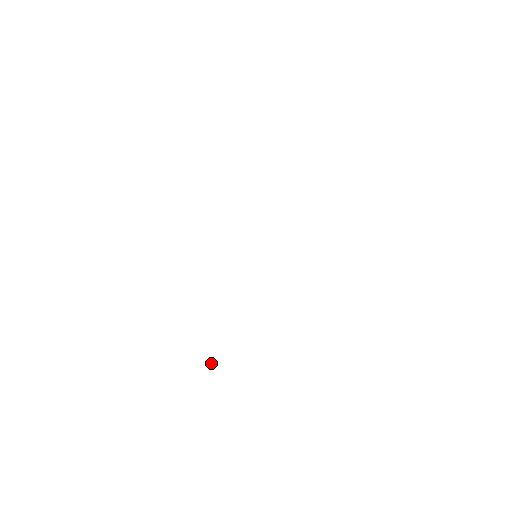
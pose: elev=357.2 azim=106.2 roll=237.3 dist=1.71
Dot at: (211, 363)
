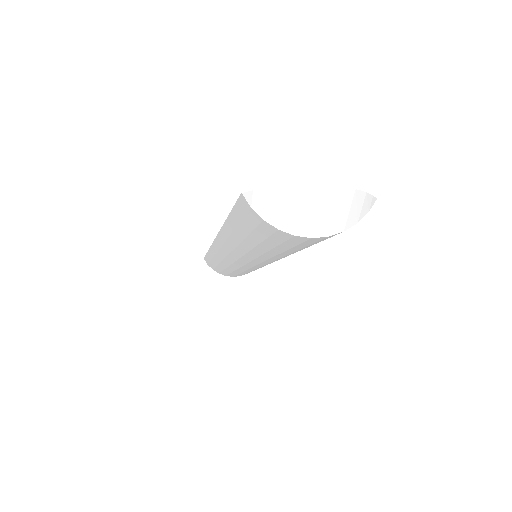
Dot at: (249, 205)
